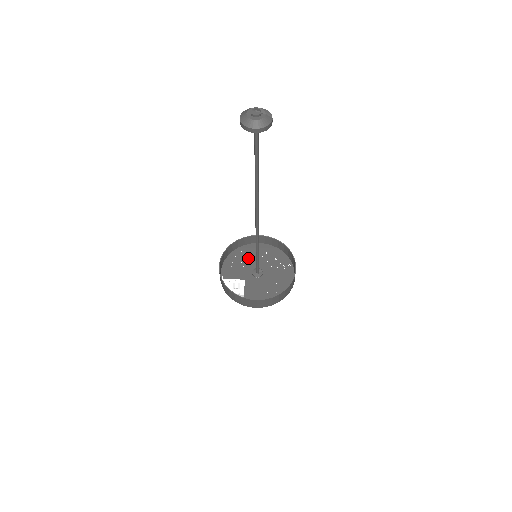
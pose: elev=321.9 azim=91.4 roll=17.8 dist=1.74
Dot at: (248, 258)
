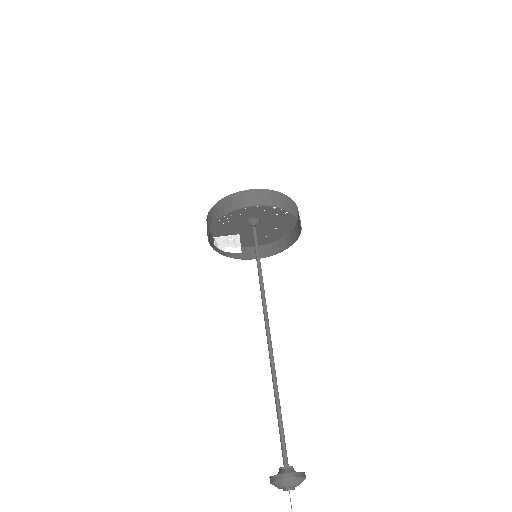
Dot at: (239, 210)
